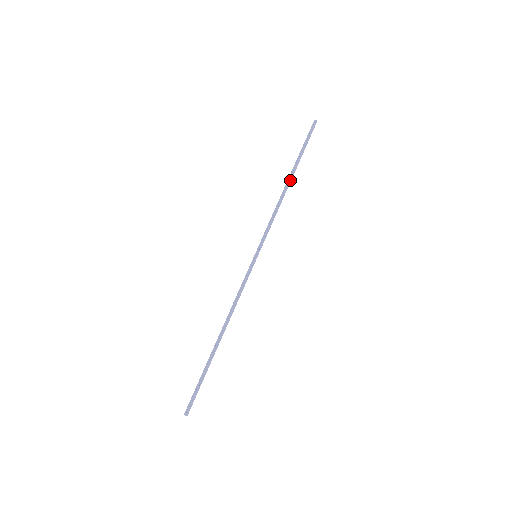
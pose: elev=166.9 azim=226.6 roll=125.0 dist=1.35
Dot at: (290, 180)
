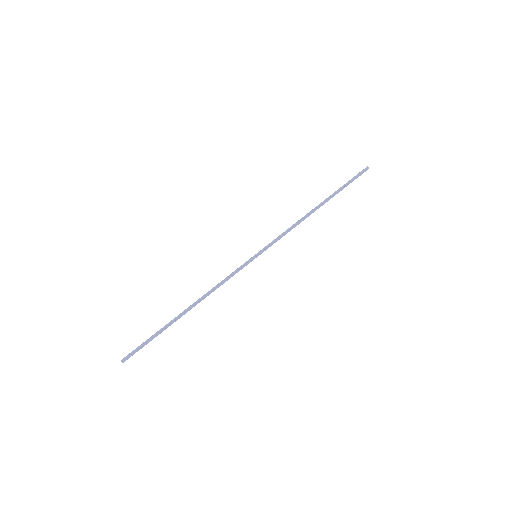
Dot at: (319, 205)
